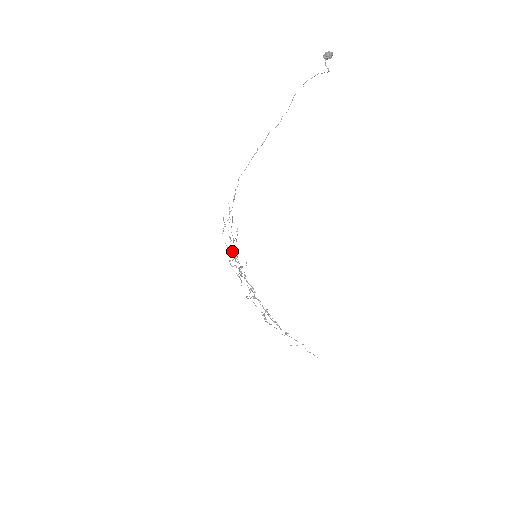
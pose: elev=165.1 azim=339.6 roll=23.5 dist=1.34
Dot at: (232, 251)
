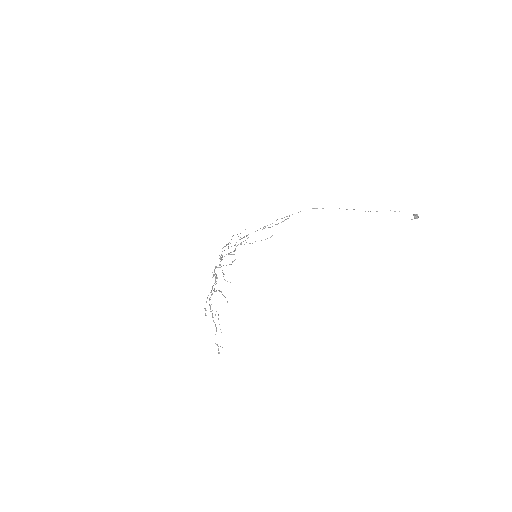
Dot at: occluded
